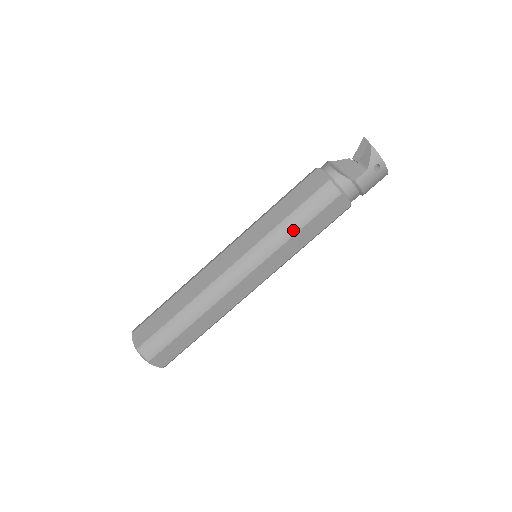
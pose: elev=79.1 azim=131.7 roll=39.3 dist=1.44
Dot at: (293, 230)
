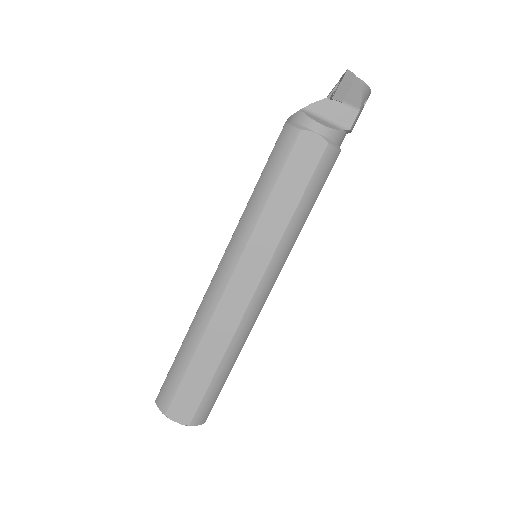
Dot at: (305, 218)
